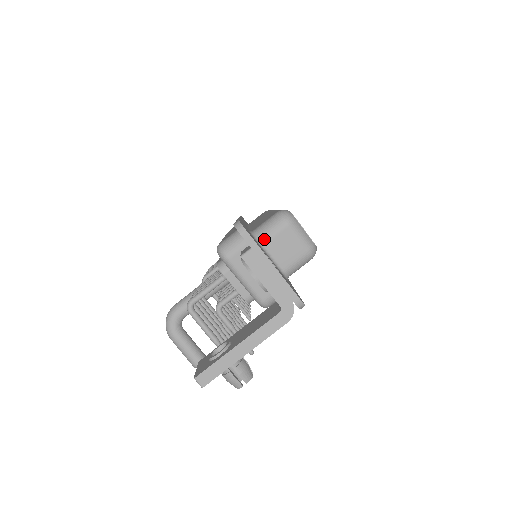
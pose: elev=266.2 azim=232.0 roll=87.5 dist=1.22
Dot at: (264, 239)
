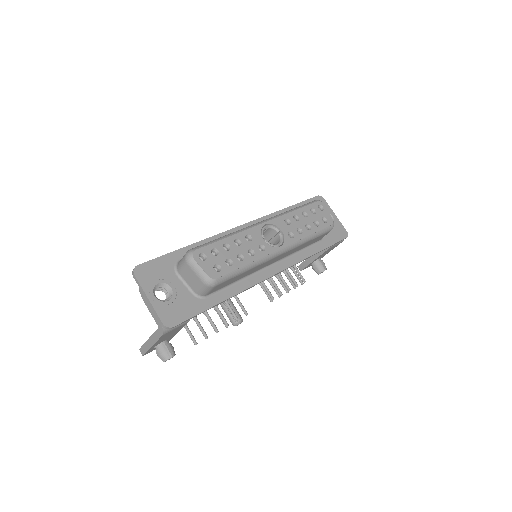
Dot at: (179, 270)
